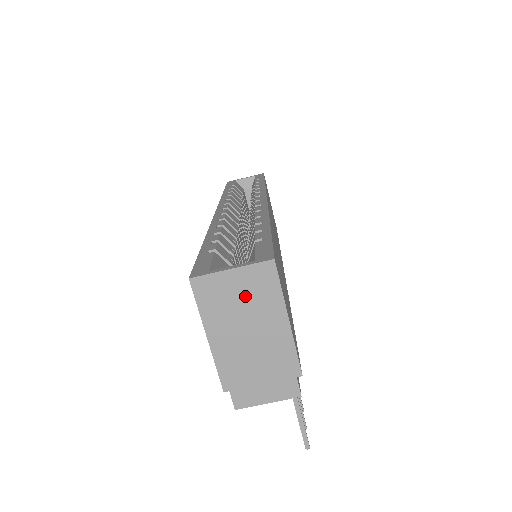
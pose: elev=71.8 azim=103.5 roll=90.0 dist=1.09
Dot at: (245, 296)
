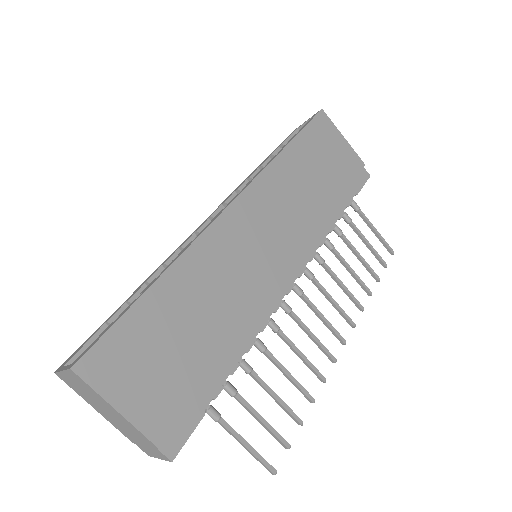
Dot at: (83, 389)
